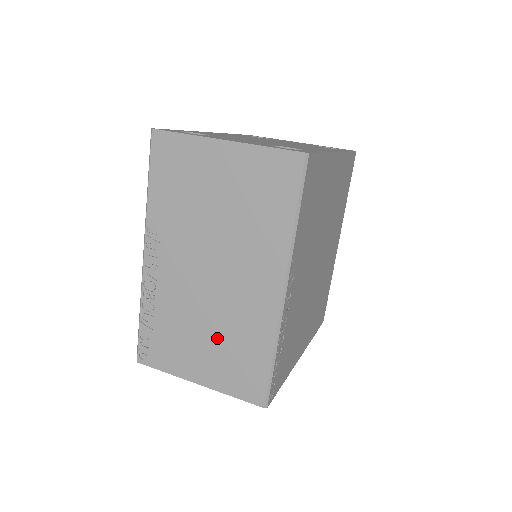
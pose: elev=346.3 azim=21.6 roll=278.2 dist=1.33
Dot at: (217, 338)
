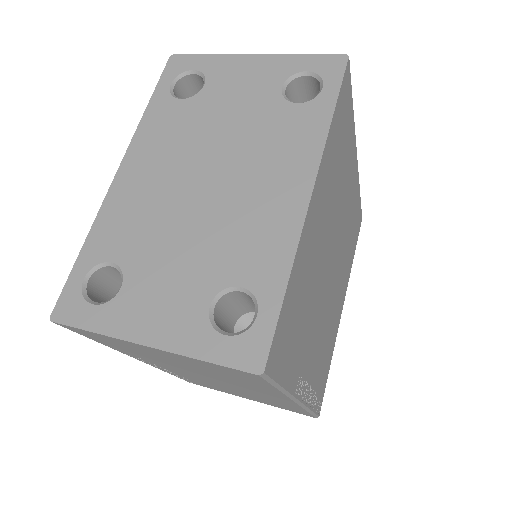
Dot at: (250, 396)
